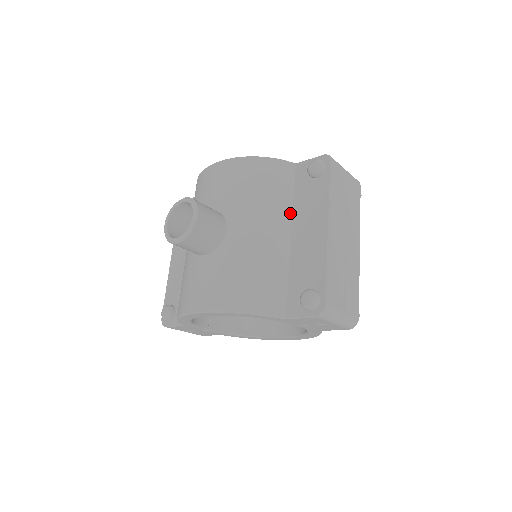
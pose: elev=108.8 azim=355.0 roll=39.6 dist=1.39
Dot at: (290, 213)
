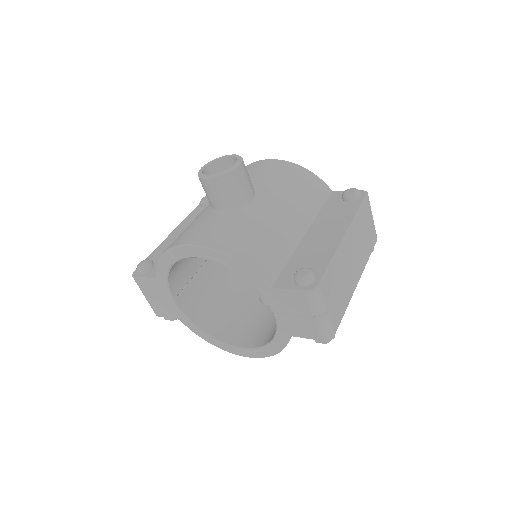
Dot at: (312, 218)
